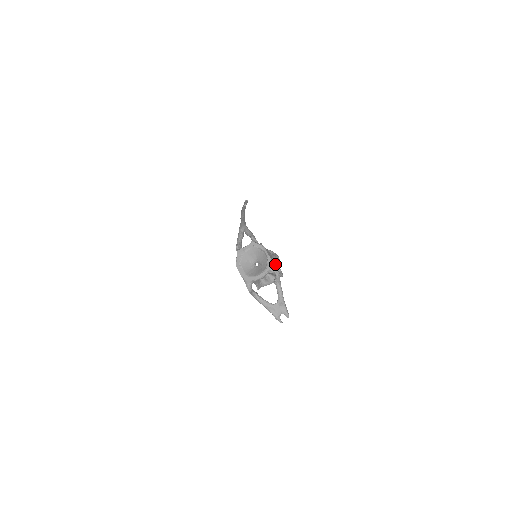
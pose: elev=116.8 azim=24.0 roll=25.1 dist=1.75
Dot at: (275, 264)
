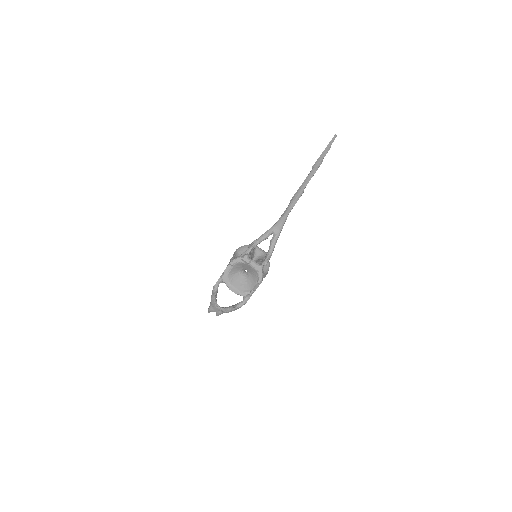
Dot at: occluded
